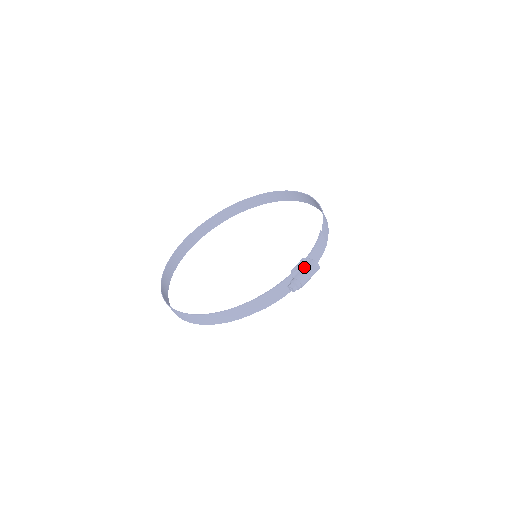
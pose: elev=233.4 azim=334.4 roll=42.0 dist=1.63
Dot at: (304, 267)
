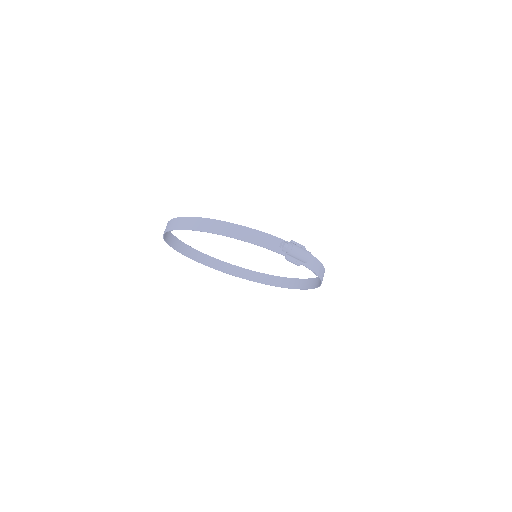
Dot at: (301, 247)
